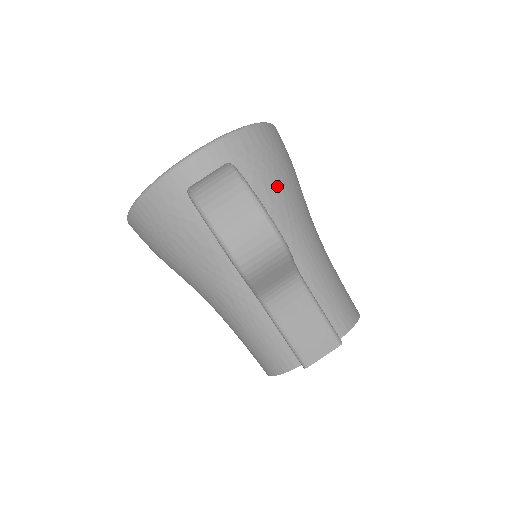
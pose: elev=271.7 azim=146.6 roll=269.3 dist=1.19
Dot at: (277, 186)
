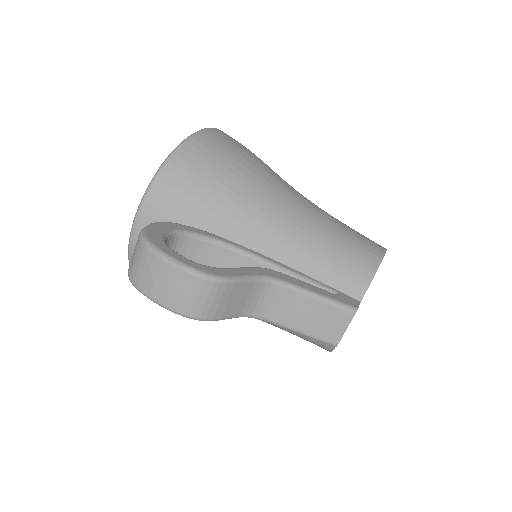
Dot at: (220, 197)
